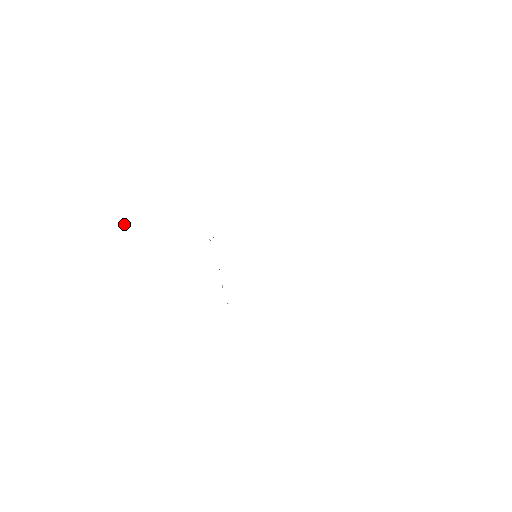
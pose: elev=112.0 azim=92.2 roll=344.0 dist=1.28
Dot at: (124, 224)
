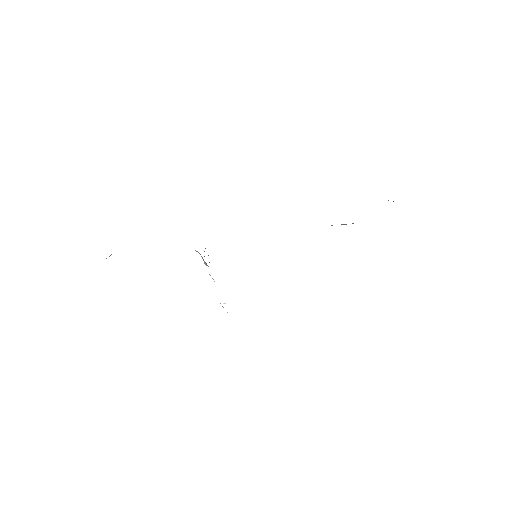
Dot at: occluded
